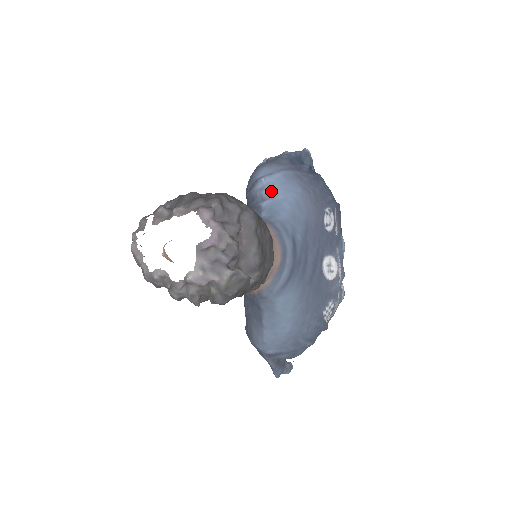
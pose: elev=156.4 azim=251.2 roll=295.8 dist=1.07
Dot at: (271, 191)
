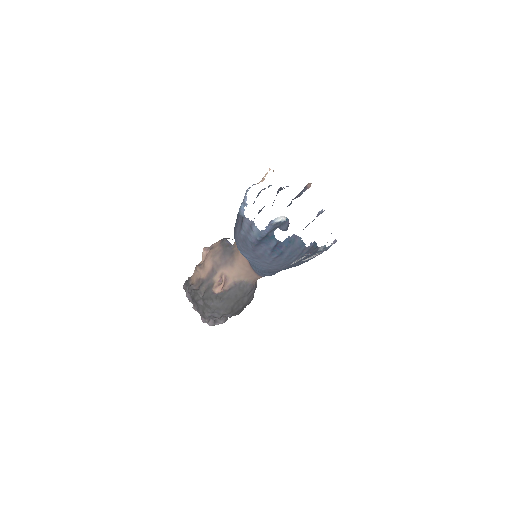
Dot at: occluded
